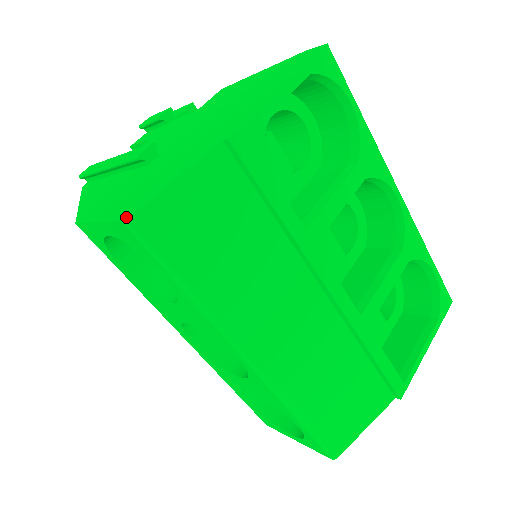
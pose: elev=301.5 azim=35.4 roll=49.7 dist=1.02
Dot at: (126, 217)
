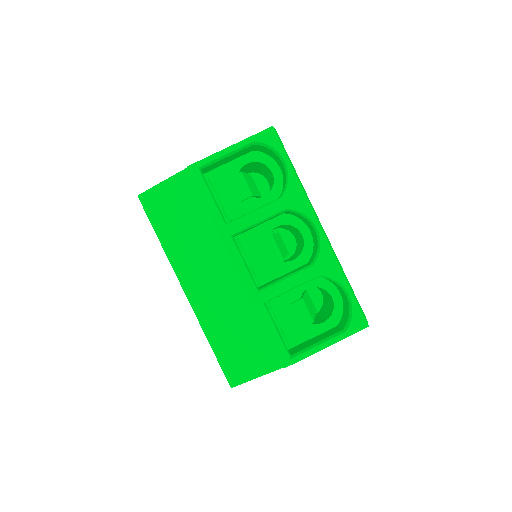
Dot at: (139, 195)
